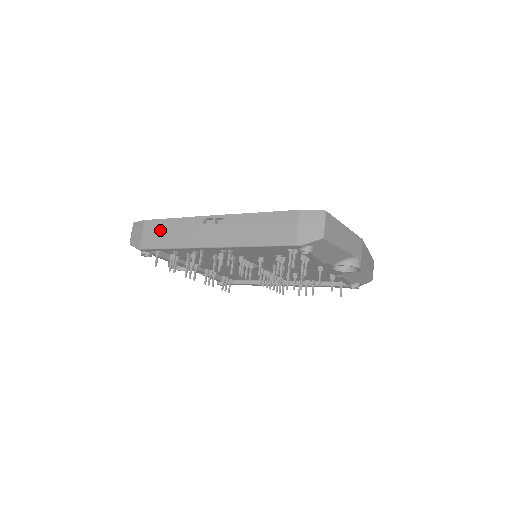
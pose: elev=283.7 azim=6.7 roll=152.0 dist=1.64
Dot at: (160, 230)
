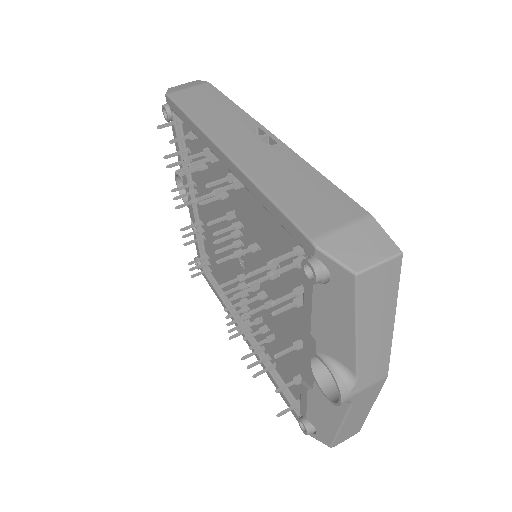
Dot at: (207, 98)
